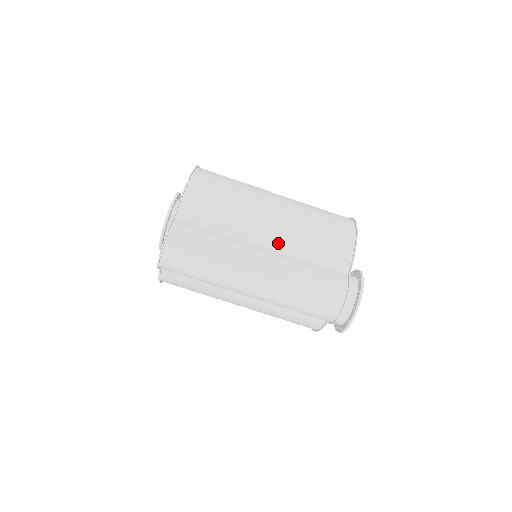
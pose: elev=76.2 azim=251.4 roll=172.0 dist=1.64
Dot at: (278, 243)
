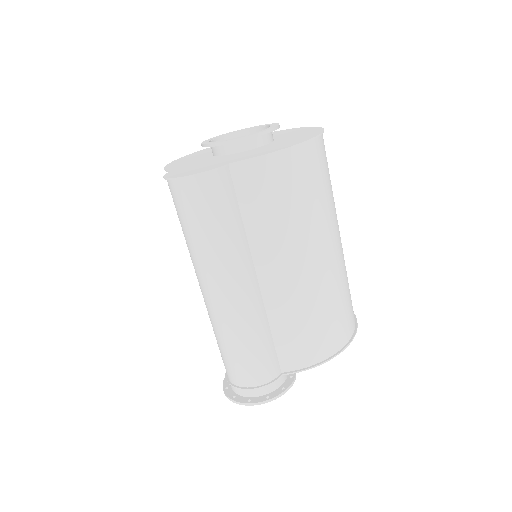
Dot at: (273, 291)
